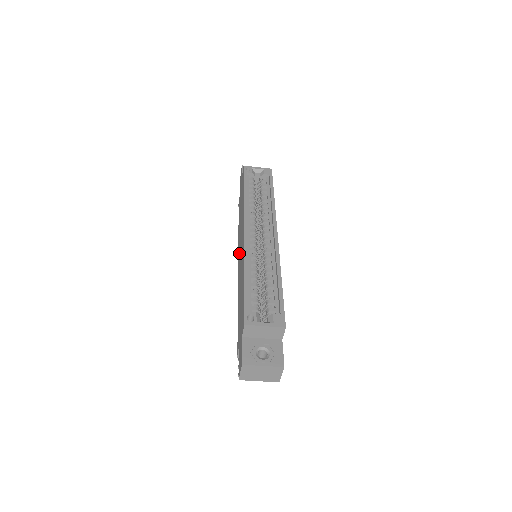
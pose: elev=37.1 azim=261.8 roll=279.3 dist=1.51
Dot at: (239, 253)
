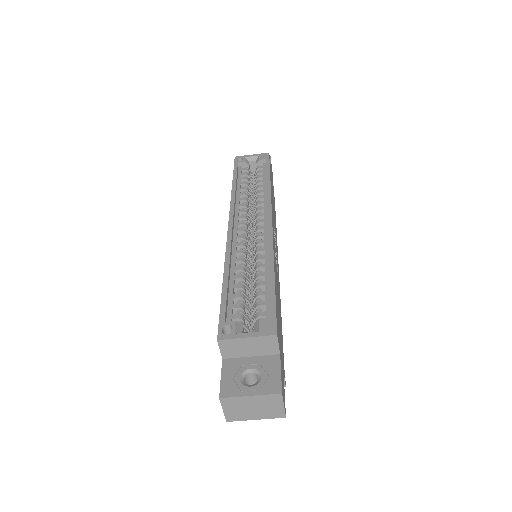
Dot at: occluded
